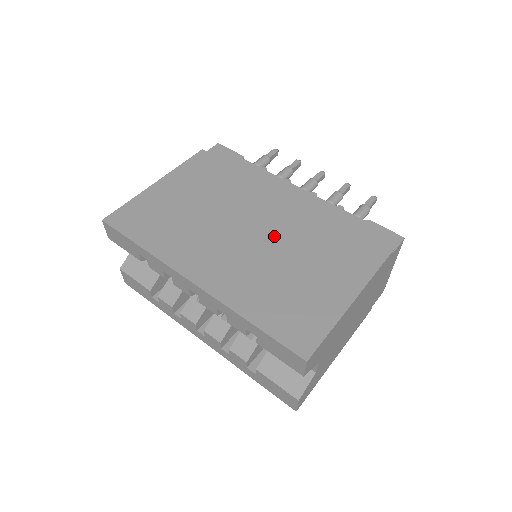
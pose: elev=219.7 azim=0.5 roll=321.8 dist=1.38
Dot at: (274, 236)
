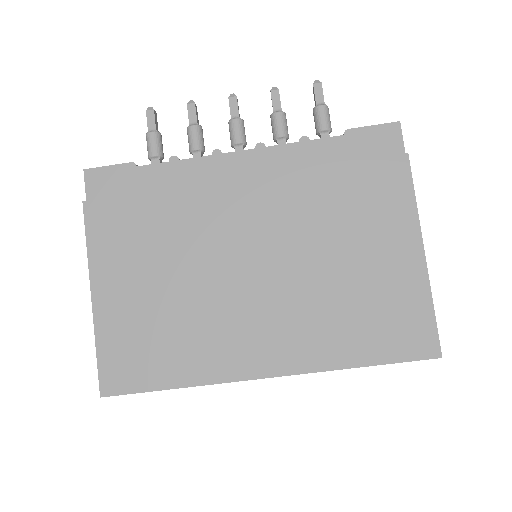
Dot at: (283, 249)
